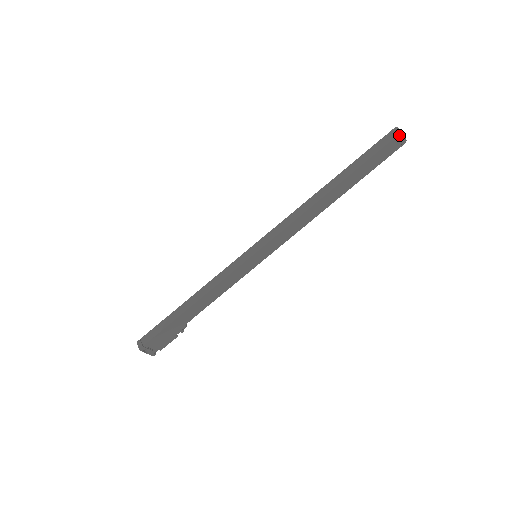
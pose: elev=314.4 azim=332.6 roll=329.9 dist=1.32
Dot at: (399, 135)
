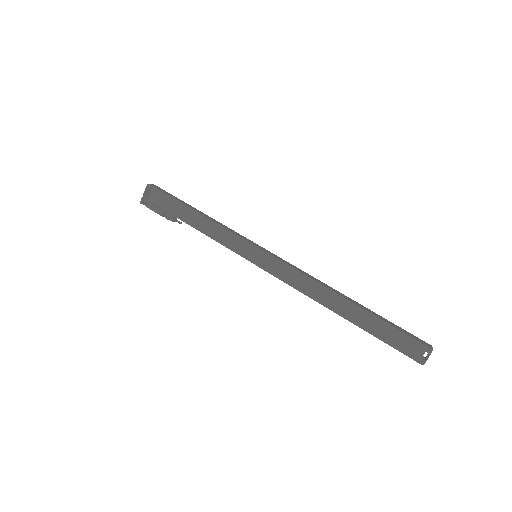
Dot at: (427, 347)
